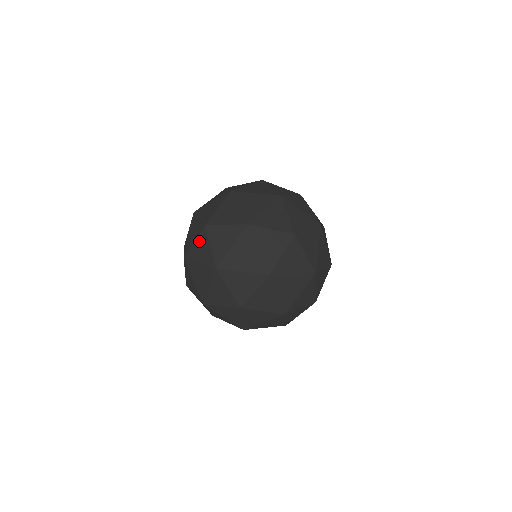
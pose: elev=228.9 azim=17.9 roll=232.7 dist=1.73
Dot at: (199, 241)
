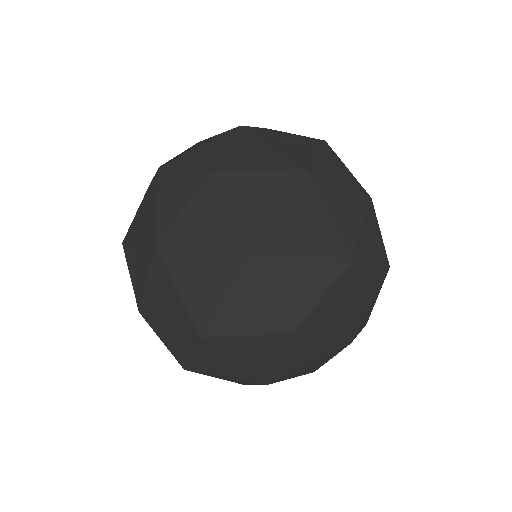
Dot at: (198, 205)
